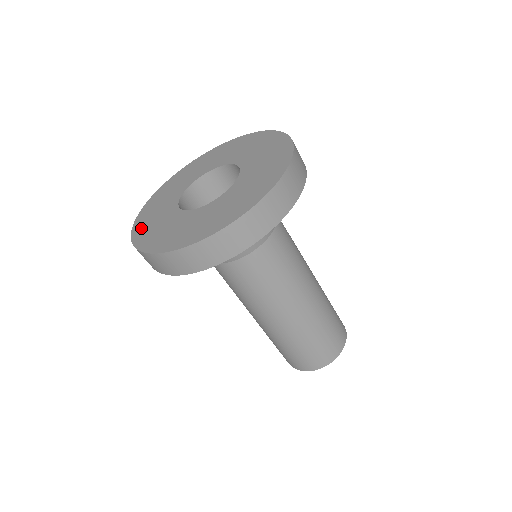
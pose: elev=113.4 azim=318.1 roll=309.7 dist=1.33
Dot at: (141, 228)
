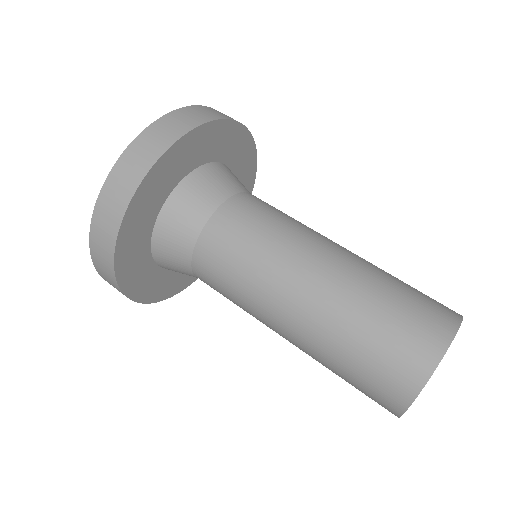
Dot at: occluded
